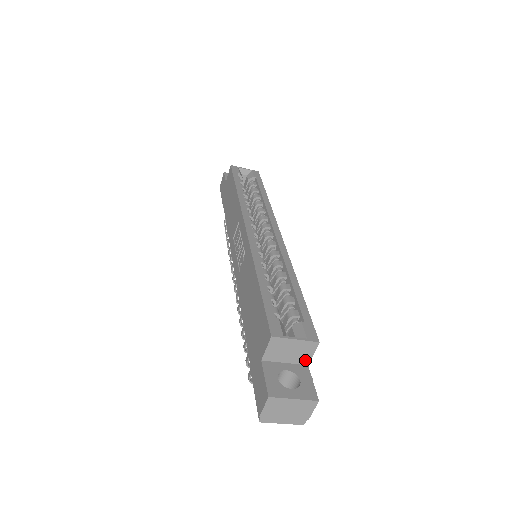
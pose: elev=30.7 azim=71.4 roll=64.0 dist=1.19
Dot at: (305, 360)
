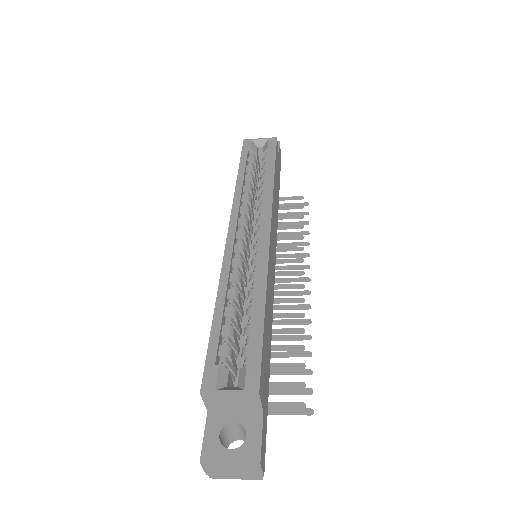
Dot at: (256, 408)
